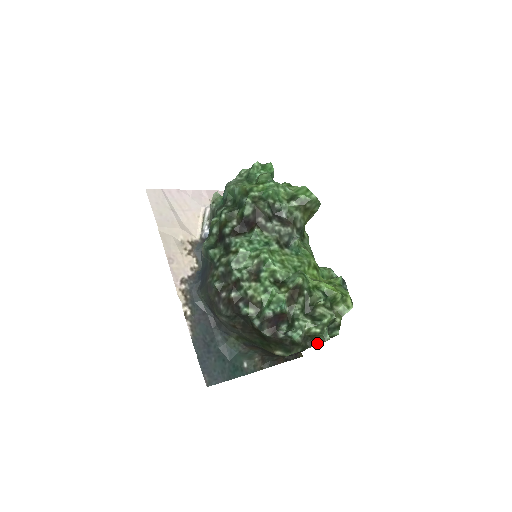
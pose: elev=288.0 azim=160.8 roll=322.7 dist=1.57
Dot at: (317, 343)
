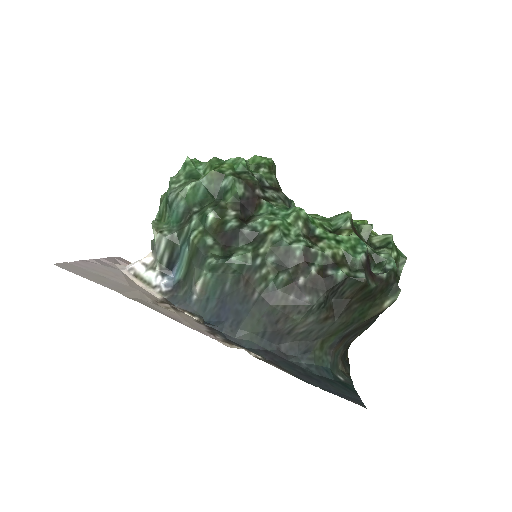
Dot at: (400, 269)
